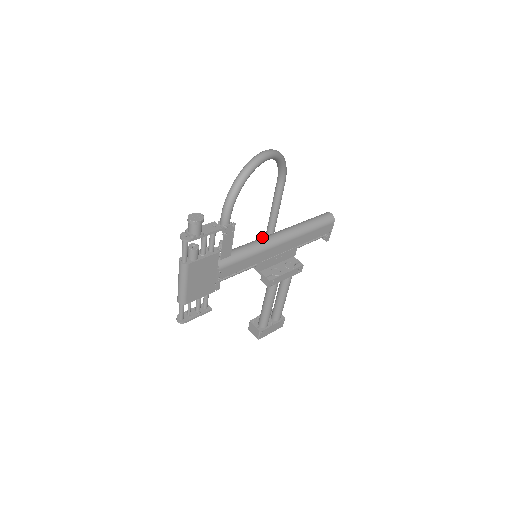
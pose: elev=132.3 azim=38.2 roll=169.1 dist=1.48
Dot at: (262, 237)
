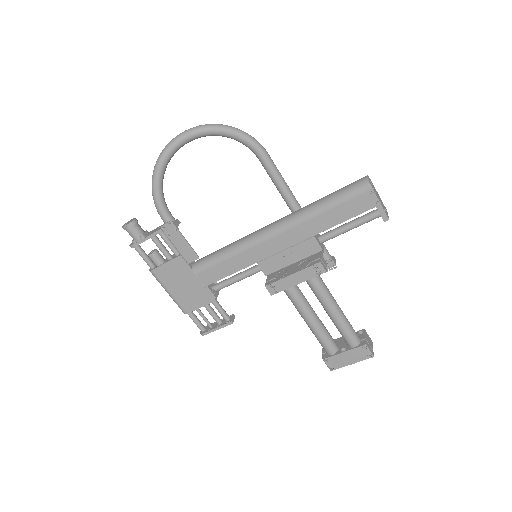
Dot at: occluded
